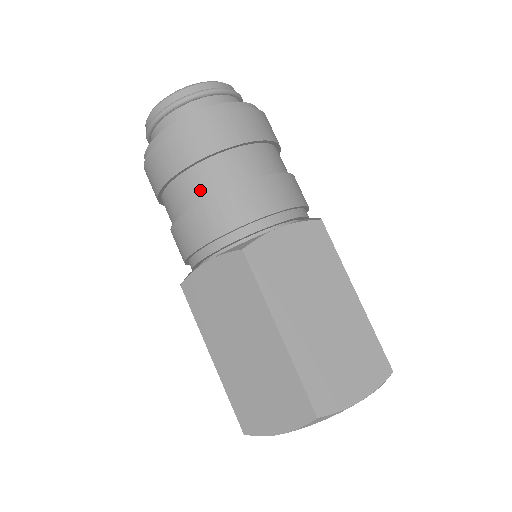
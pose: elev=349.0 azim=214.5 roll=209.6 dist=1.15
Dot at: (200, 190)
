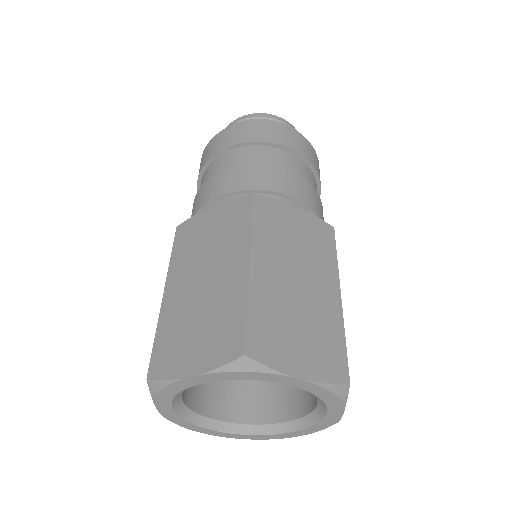
Dot at: occluded
